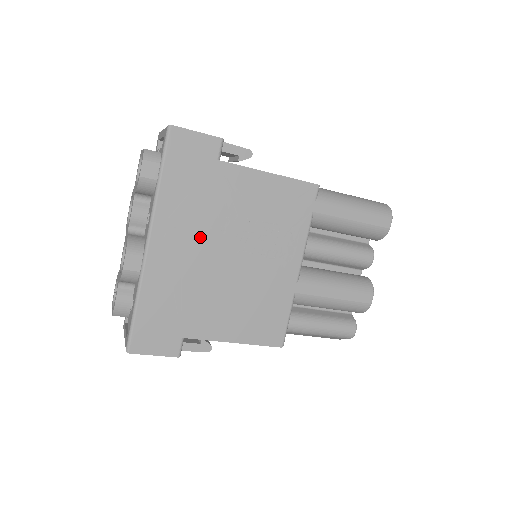
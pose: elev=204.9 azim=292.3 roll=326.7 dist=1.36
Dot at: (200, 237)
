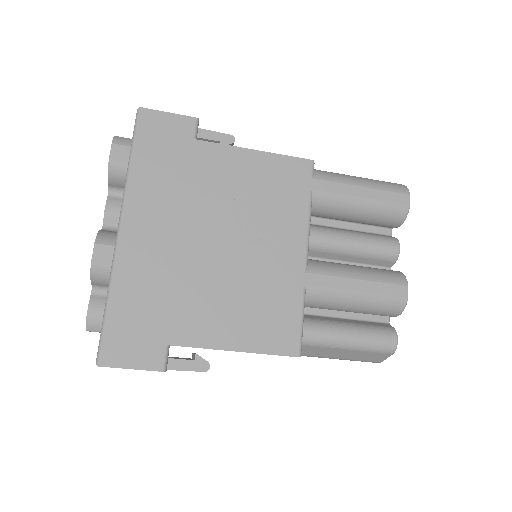
Dot at: (180, 221)
